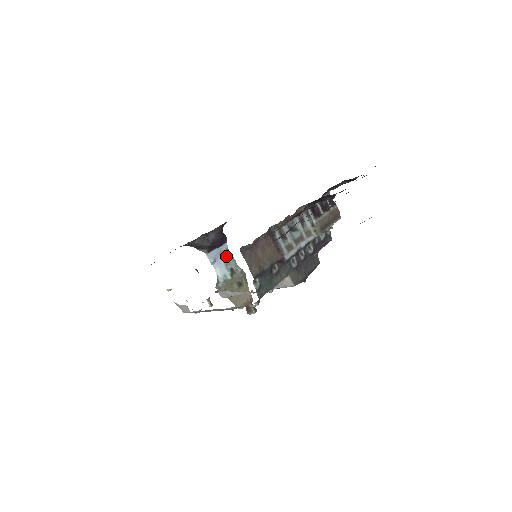
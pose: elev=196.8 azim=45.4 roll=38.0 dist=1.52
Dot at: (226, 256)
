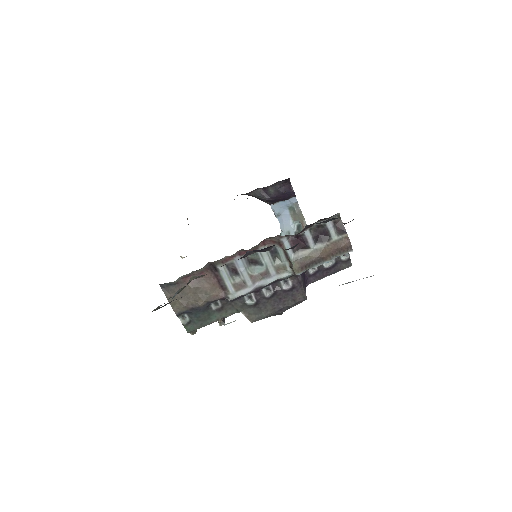
Dot at: (294, 211)
